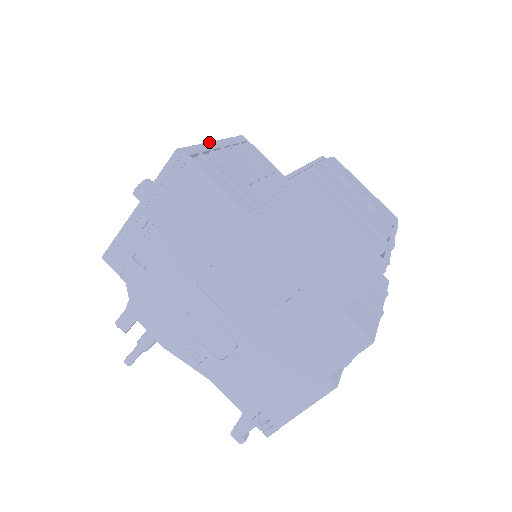
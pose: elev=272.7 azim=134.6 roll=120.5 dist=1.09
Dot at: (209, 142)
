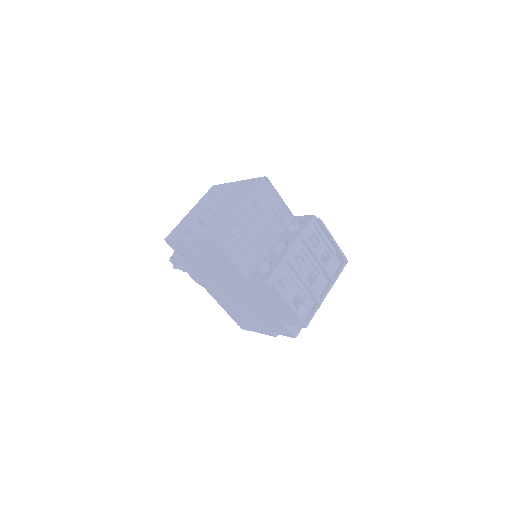
Dot at: (237, 210)
